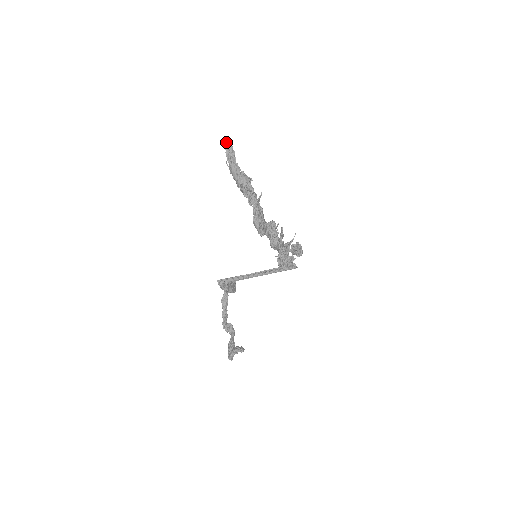
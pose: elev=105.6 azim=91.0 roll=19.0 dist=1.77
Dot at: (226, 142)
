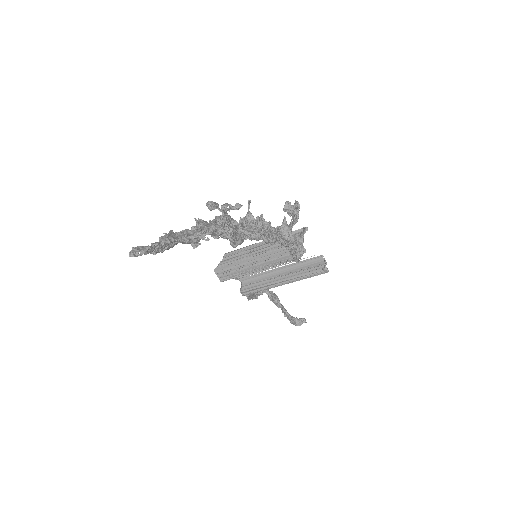
Dot at: occluded
